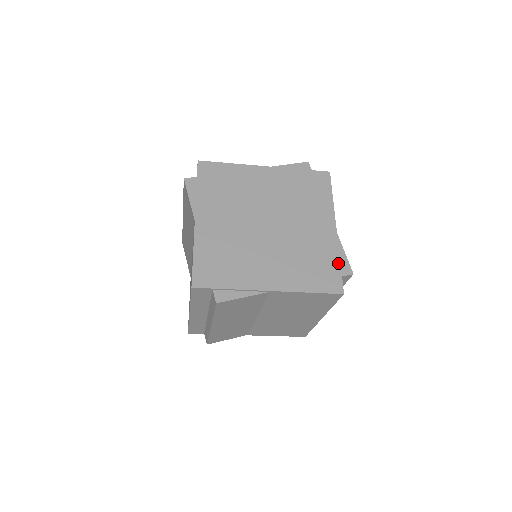
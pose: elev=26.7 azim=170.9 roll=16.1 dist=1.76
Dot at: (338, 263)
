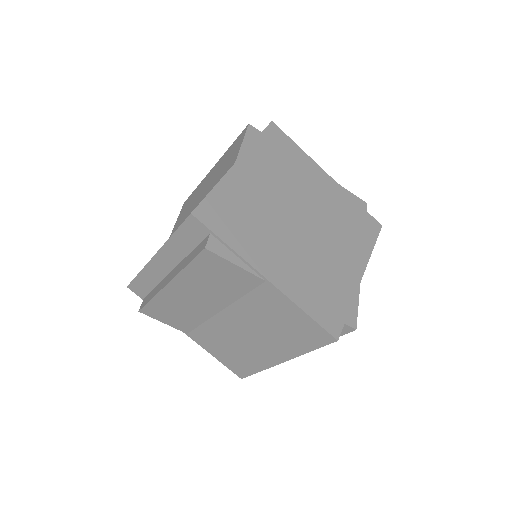
Dot at: (358, 205)
